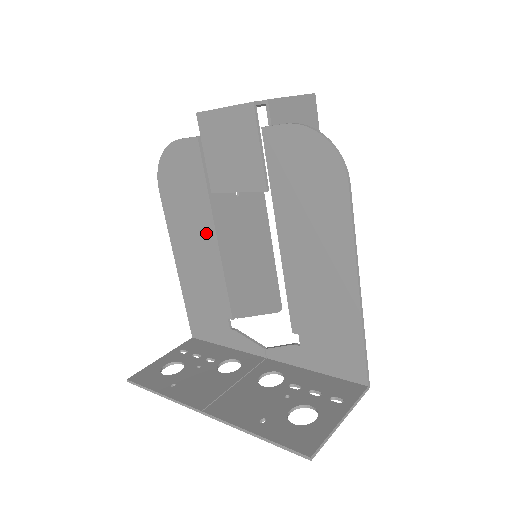
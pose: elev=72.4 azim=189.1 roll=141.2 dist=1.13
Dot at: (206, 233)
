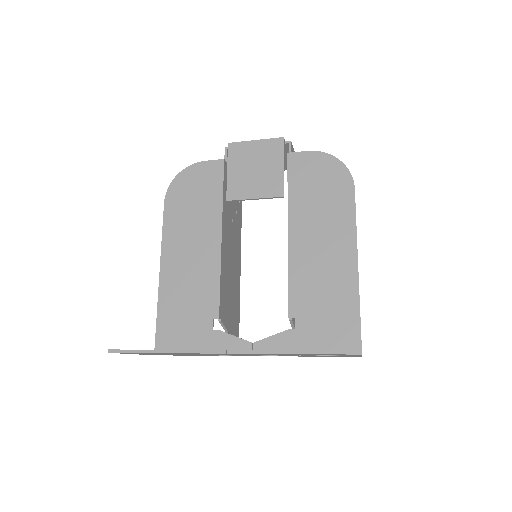
Dot at: (210, 235)
